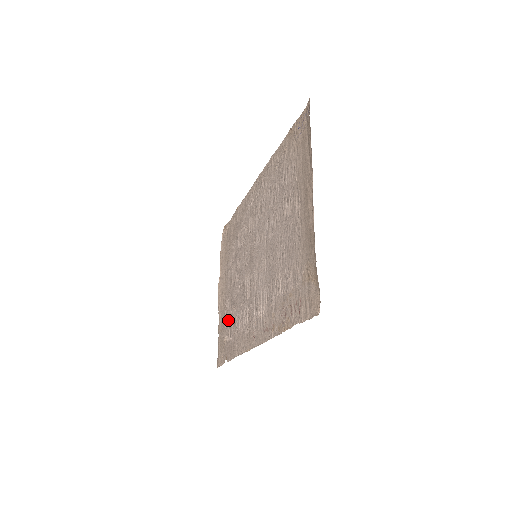
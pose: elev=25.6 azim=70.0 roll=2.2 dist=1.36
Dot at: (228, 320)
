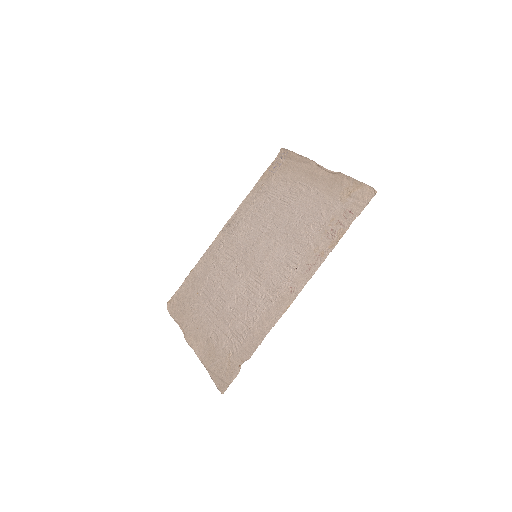
Dot at: (226, 337)
